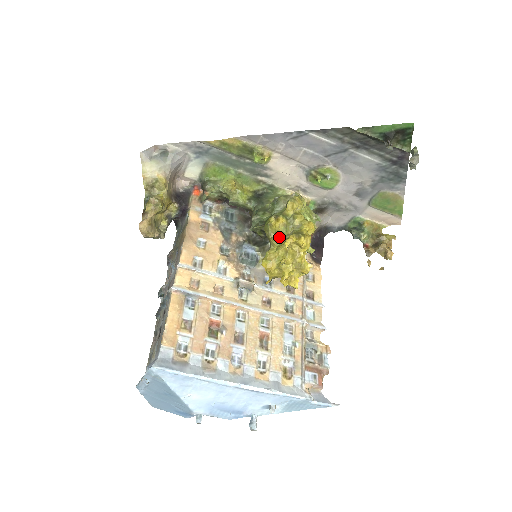
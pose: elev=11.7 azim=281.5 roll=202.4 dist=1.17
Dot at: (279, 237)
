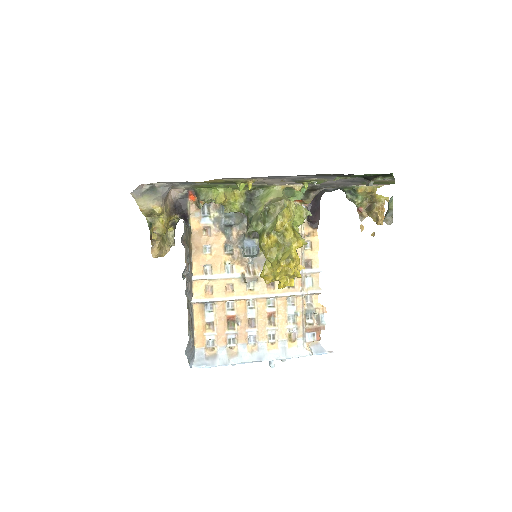
Dot at: (272, 254)
